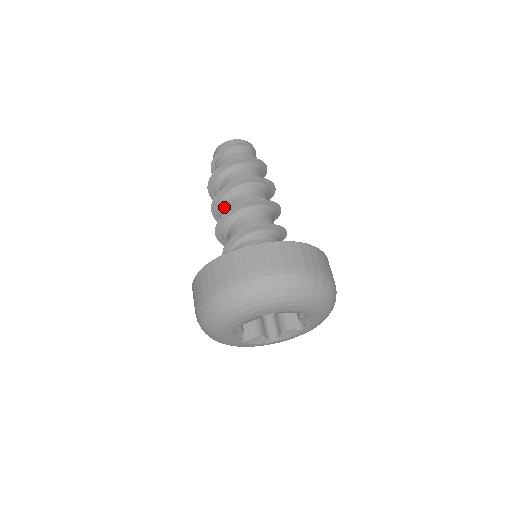
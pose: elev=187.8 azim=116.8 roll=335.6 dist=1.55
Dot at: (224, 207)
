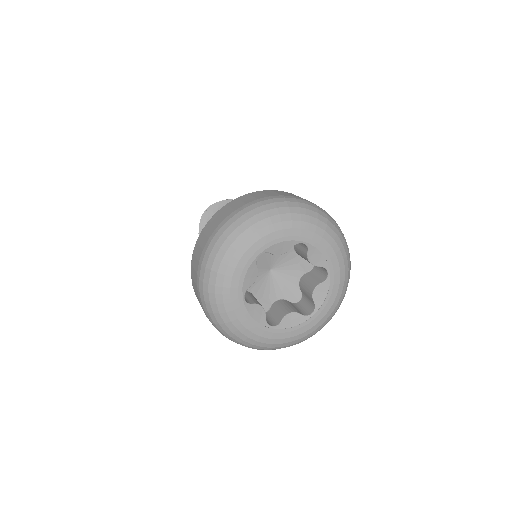
Dot at: occluded
